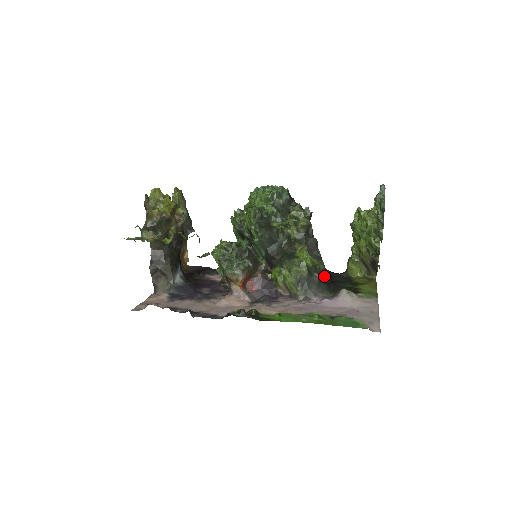
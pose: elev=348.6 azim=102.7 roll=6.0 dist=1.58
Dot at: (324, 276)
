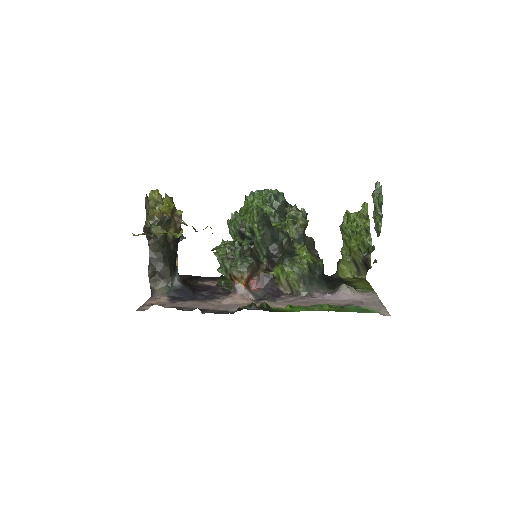
Dot at: (323, 273)
